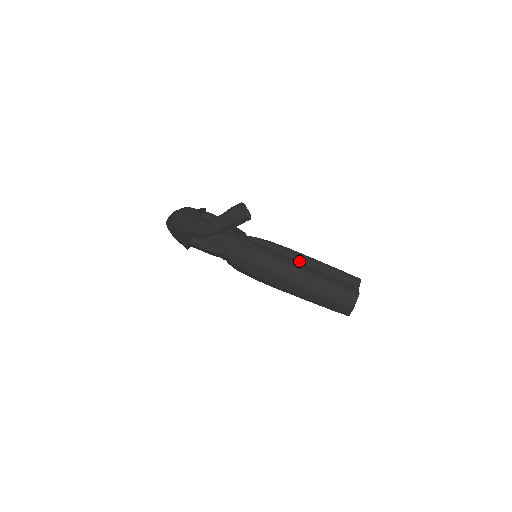
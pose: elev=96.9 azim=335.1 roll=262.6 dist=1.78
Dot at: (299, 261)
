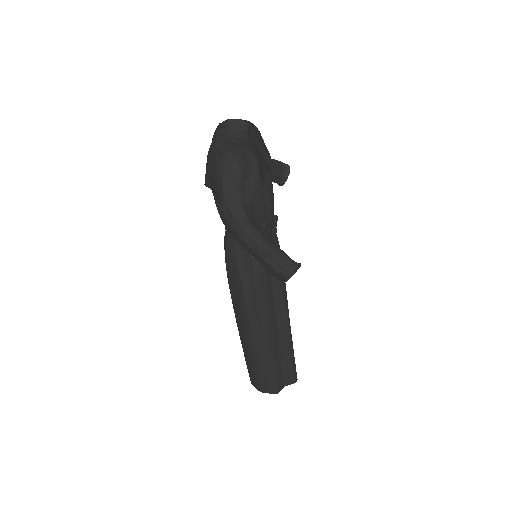
Dot at: (277, 319)
